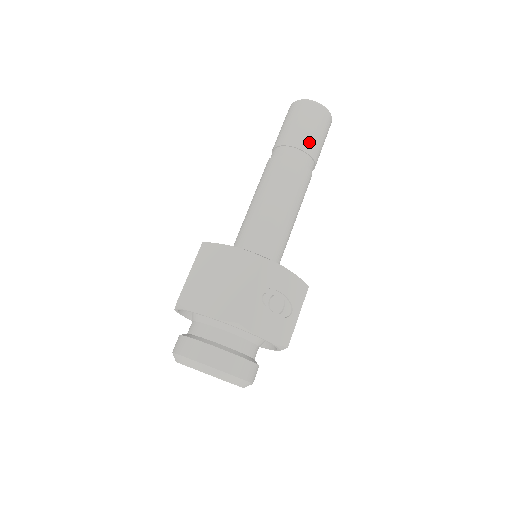
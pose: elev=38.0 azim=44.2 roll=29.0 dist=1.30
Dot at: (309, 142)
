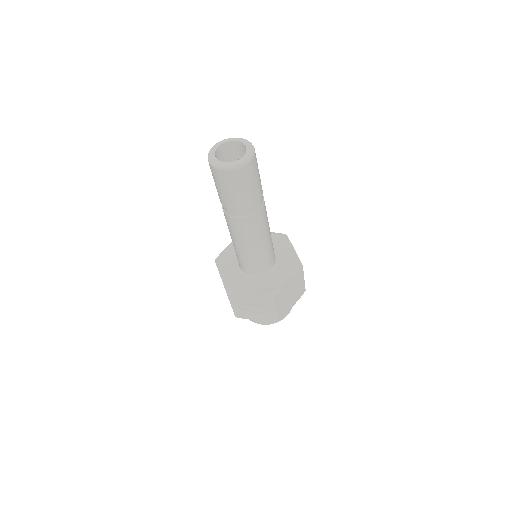
Dot at: (228, 202)
